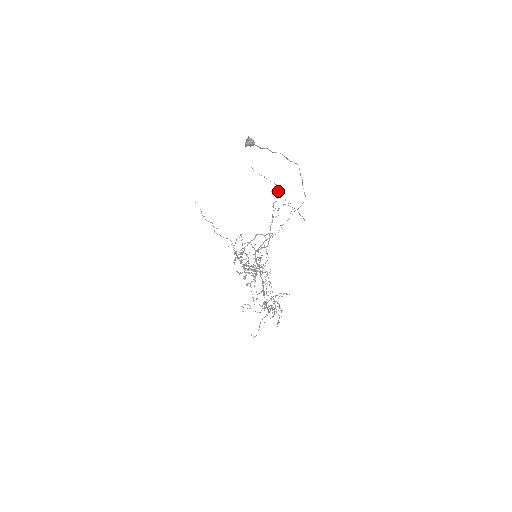
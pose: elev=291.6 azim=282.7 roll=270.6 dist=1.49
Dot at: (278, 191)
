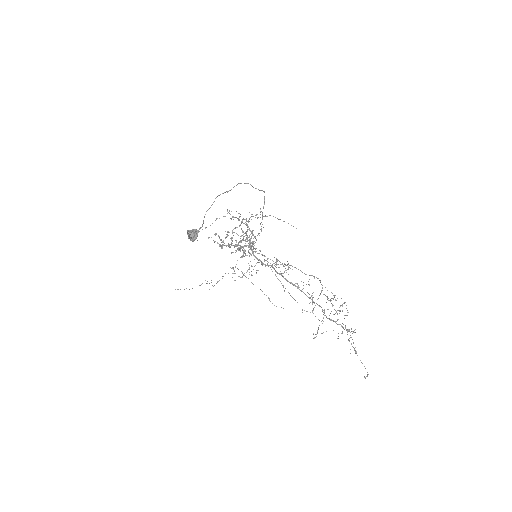
Dot at: occluded
